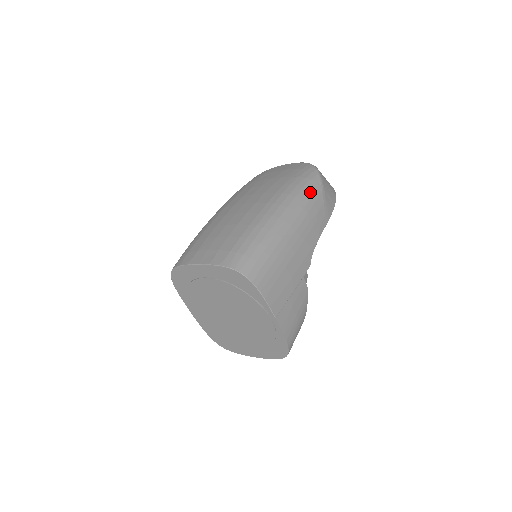
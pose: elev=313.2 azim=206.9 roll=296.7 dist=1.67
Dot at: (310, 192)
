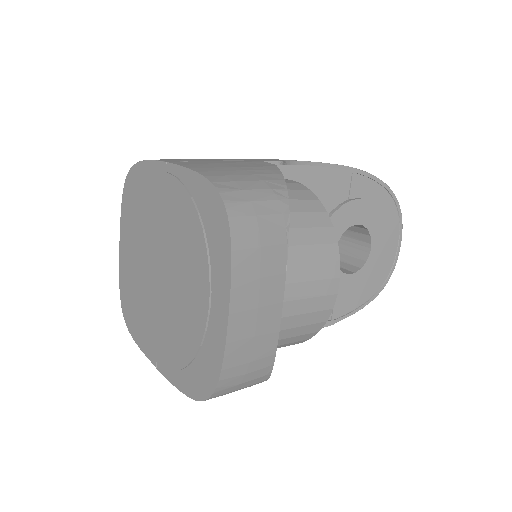
Dot at: occluded
